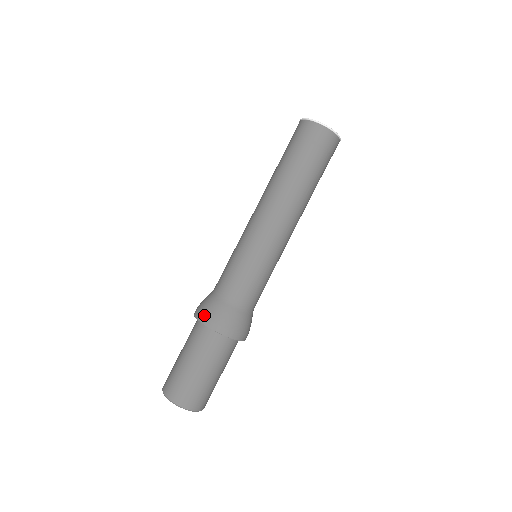
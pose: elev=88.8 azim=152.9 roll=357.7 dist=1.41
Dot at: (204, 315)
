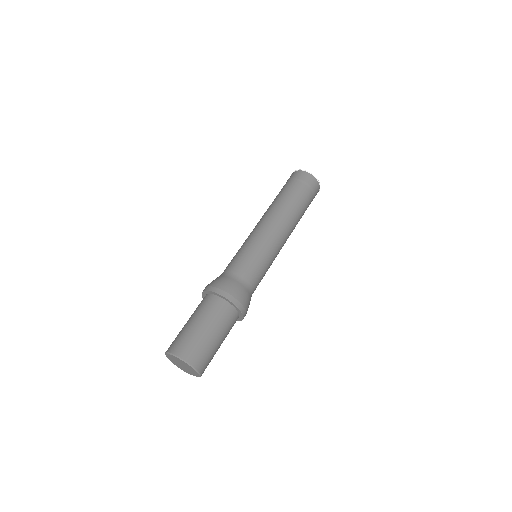
Dot at: occluded
